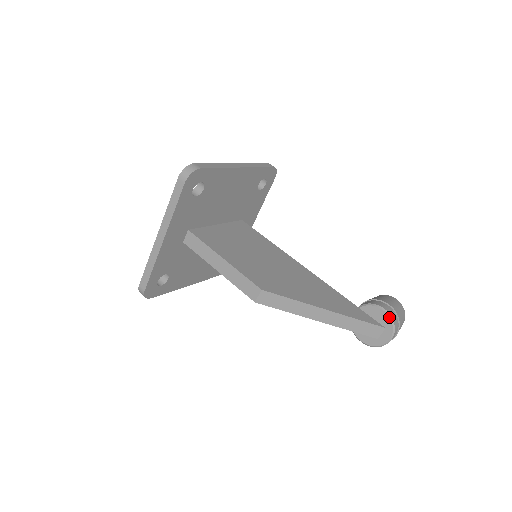
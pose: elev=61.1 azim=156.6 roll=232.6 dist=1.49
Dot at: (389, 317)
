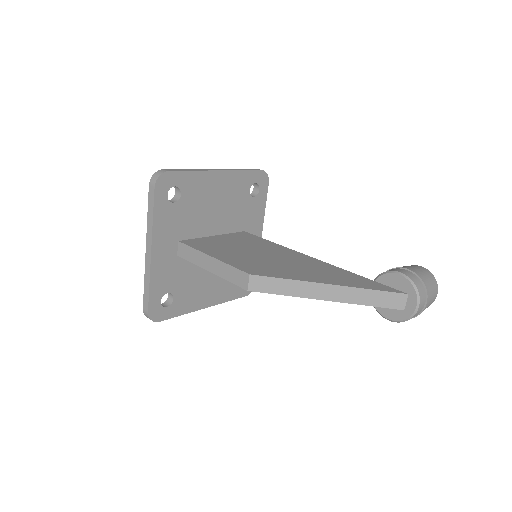
Dot at: (408, 280)
